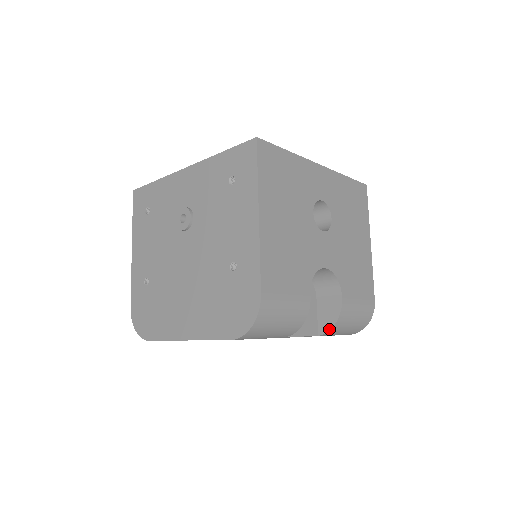
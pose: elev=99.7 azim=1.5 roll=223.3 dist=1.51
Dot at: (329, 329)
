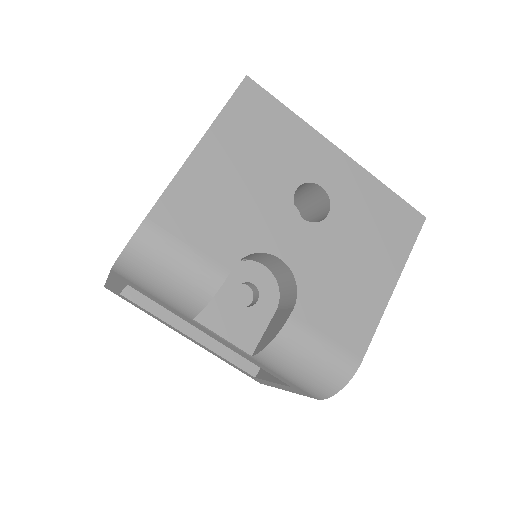
Dot at: (262, 348)
